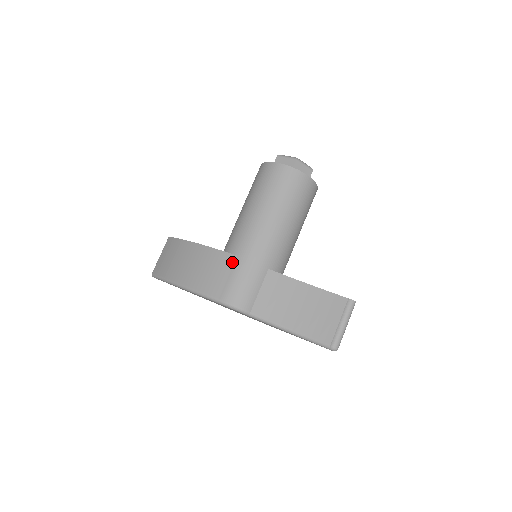
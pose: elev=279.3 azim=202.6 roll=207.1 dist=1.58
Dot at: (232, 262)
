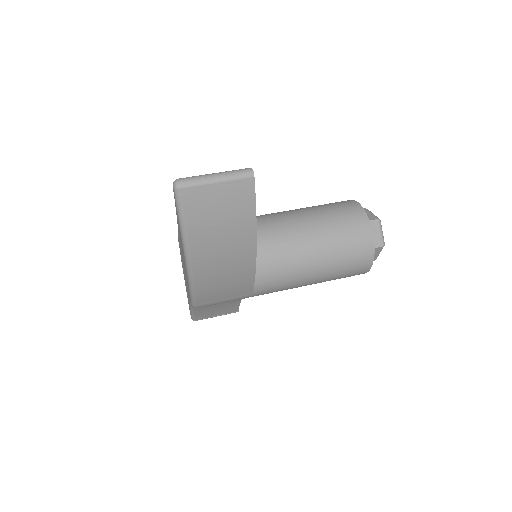
Dot at: occluded
